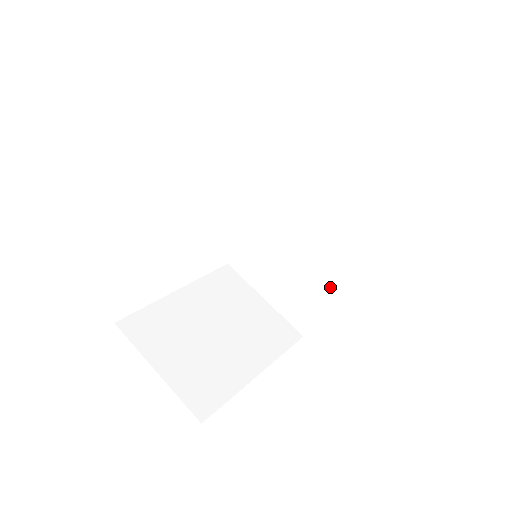
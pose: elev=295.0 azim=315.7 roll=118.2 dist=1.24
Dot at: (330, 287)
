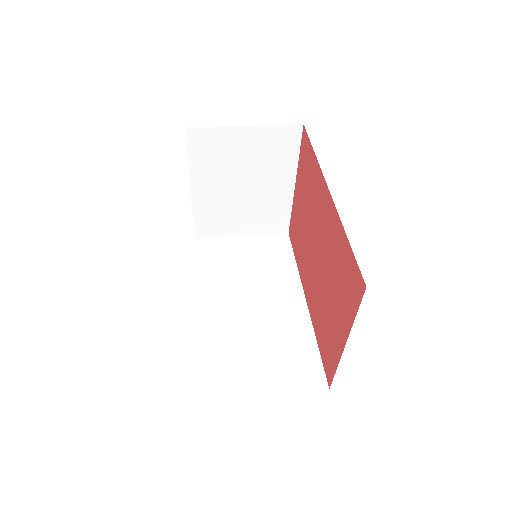
Dot at: (305, 325)
